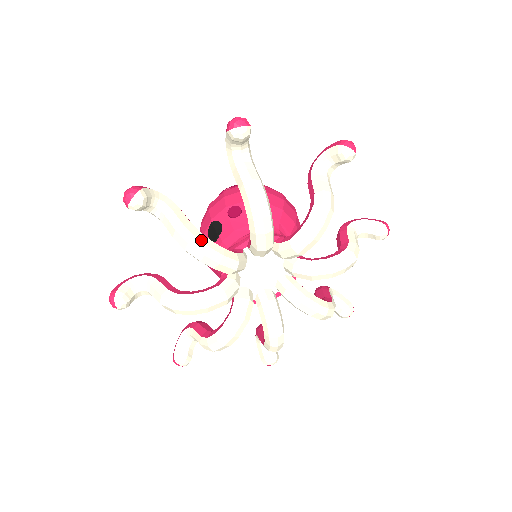
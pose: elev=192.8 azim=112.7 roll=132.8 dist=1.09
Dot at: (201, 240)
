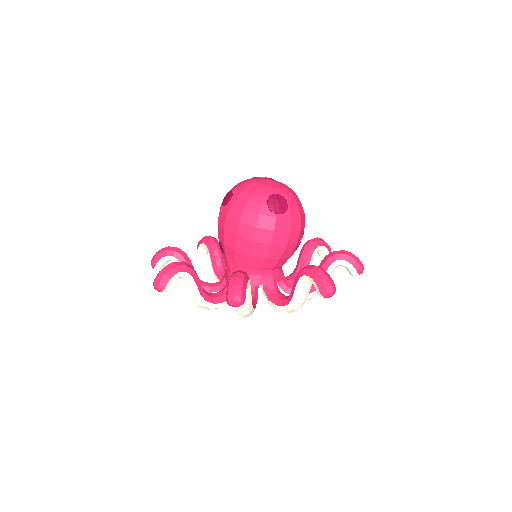
Dot at: occluded
